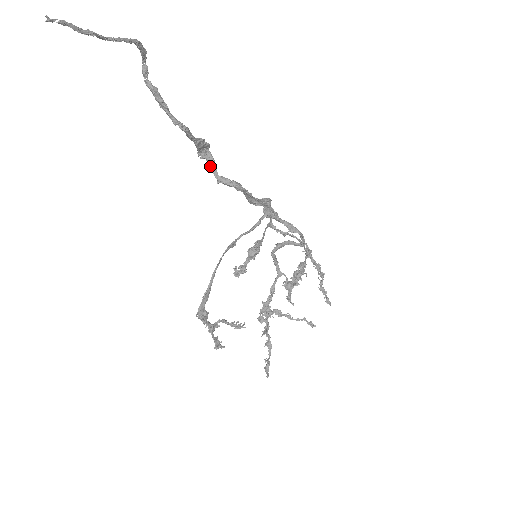
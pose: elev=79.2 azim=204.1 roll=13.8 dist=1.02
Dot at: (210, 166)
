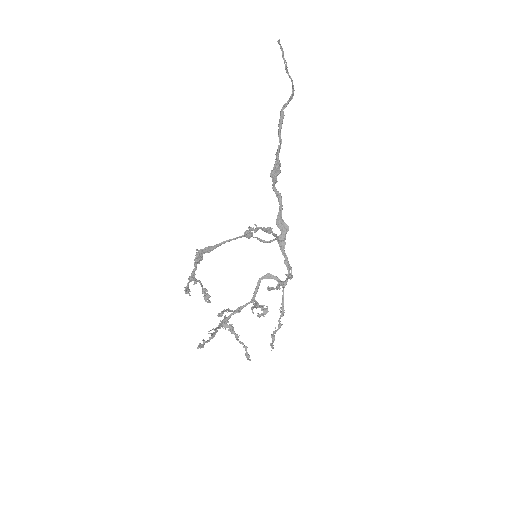
Dot at: (273, 181)
